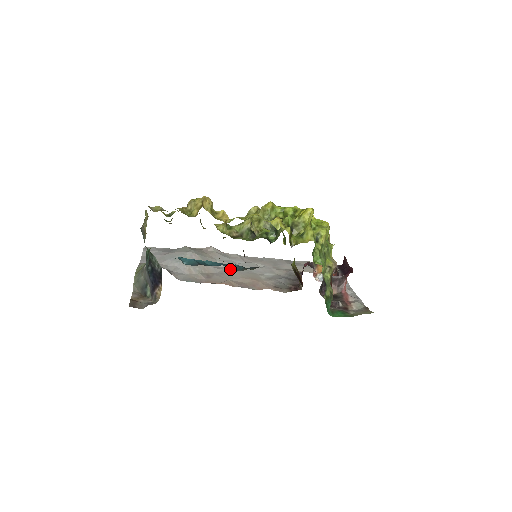
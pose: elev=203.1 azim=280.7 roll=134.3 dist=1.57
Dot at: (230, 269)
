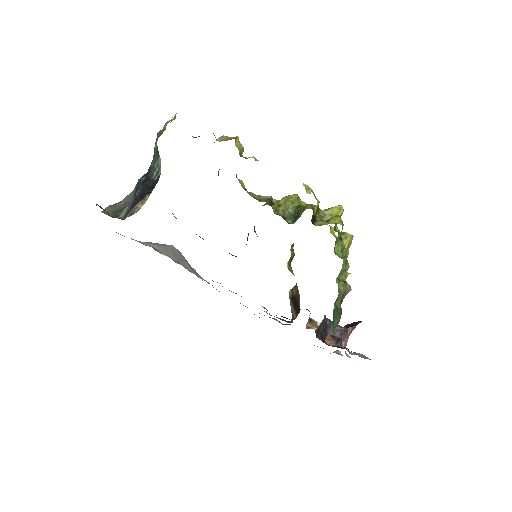
Dot at: occluded
